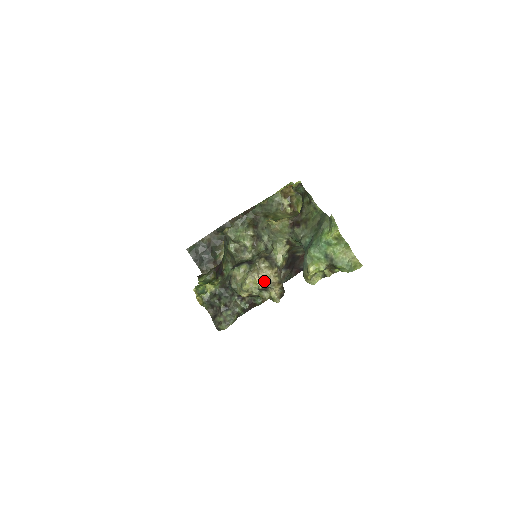
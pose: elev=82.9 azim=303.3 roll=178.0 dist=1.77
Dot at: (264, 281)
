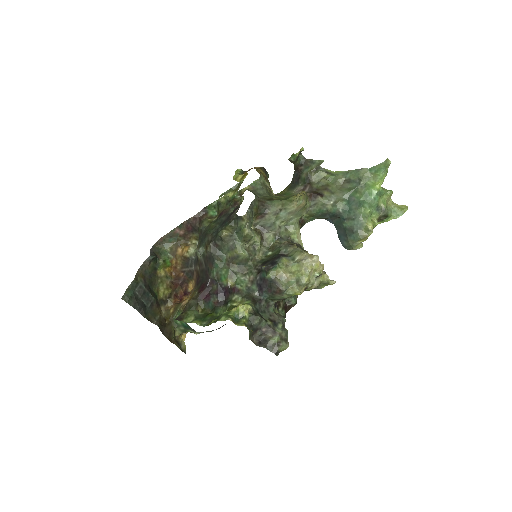
Dot at: (320, 264)
